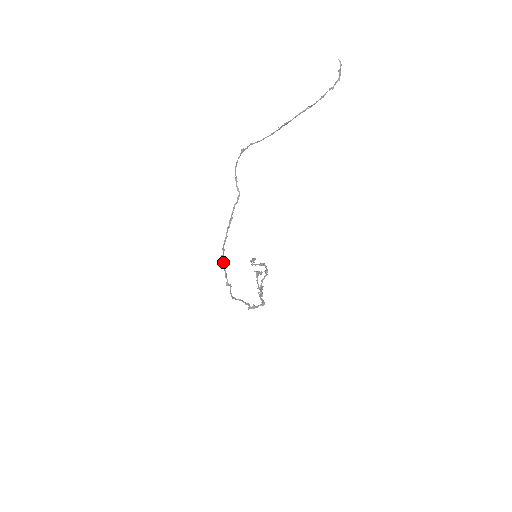
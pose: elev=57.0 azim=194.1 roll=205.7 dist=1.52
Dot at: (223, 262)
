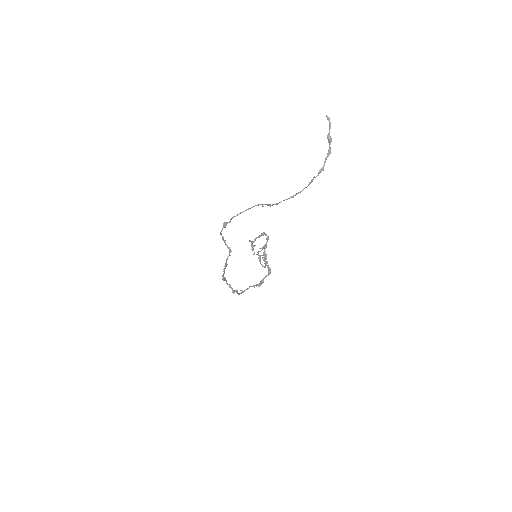
Dot at: (225, 280)
